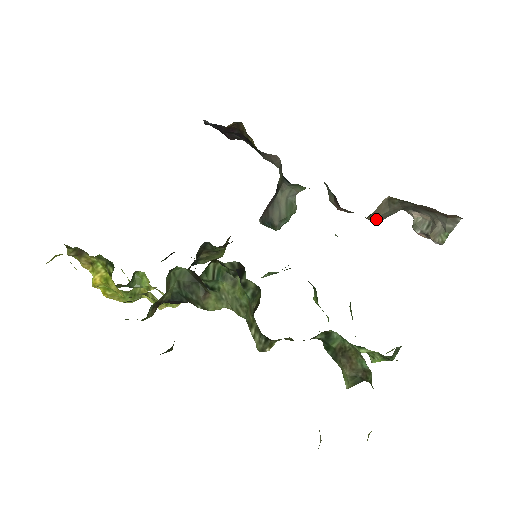
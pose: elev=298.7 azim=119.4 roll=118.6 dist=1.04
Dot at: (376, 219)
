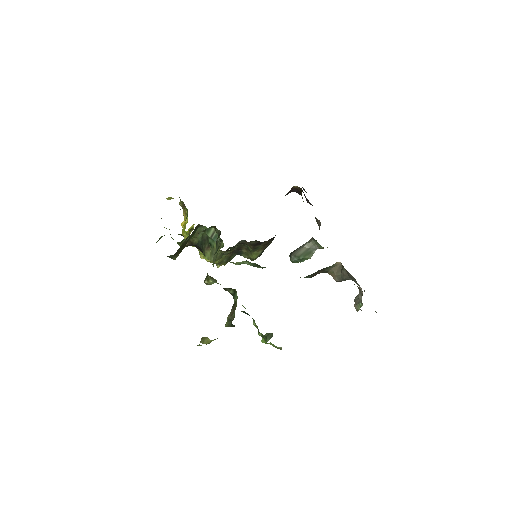
Dot at: (334, 277)
